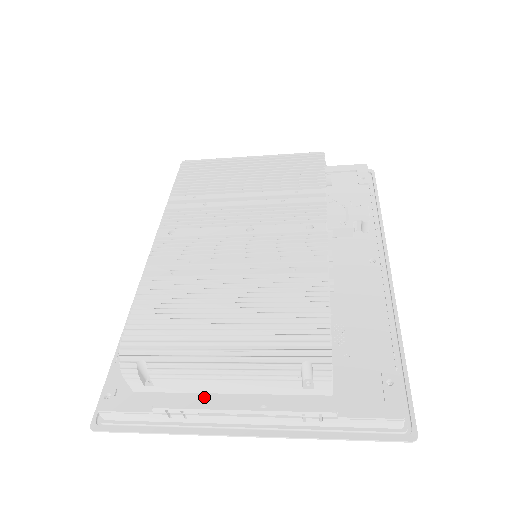
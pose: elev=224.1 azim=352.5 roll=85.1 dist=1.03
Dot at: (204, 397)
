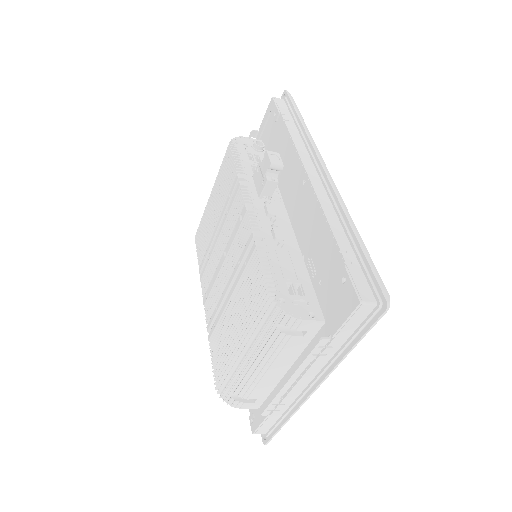
Dot at: (281, 384)
